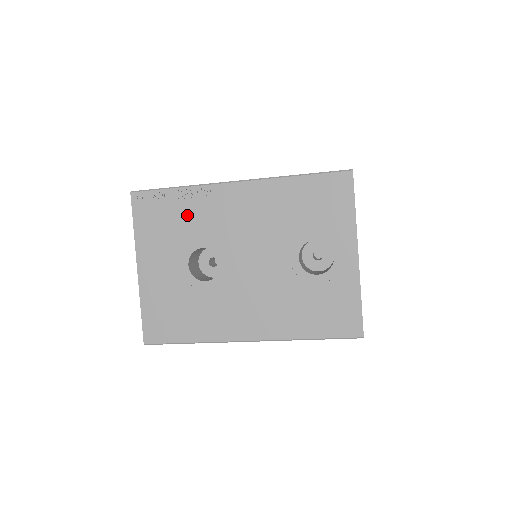
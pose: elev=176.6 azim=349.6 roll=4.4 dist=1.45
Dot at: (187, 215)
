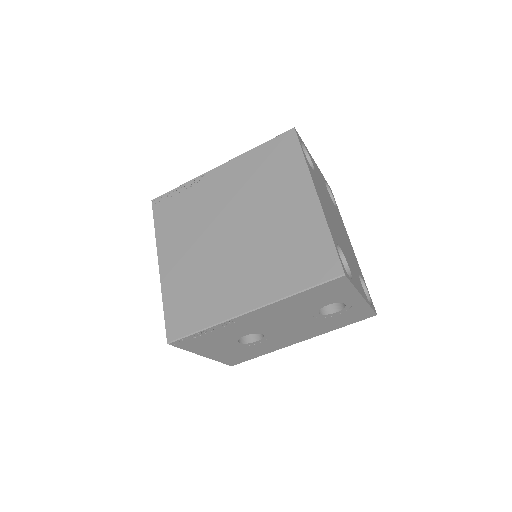
Dot at: (222, 333)
